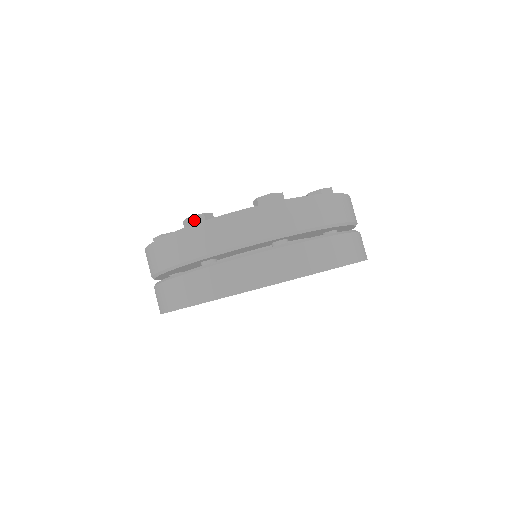
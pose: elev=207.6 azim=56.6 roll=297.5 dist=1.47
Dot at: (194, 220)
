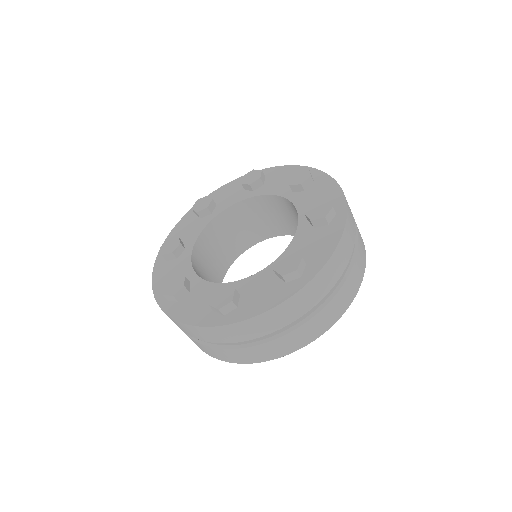
Dot at: (168, 297)
